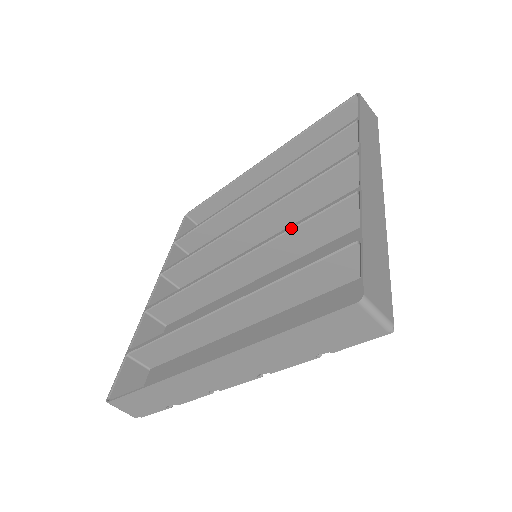
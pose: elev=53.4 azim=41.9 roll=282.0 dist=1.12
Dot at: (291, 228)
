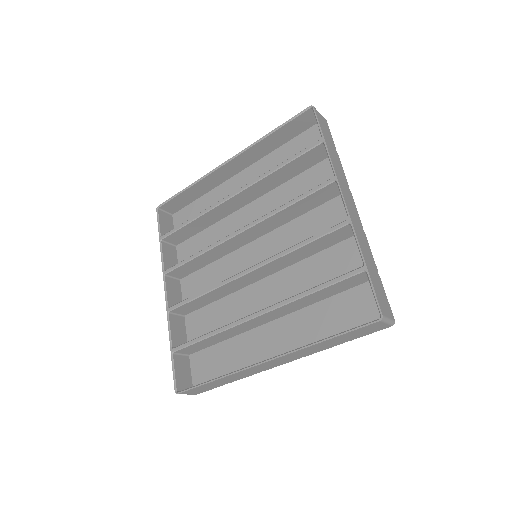
Dot at: (297, 248)
